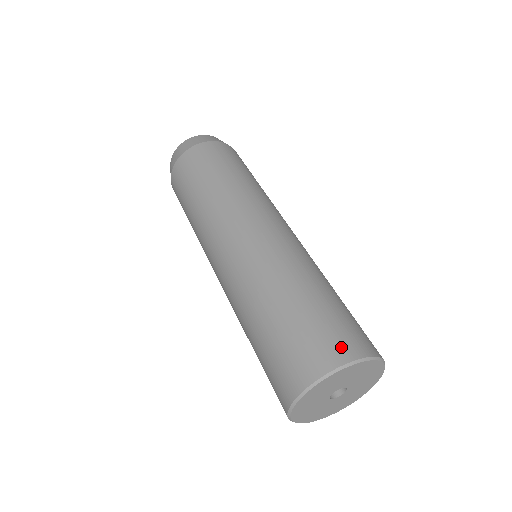
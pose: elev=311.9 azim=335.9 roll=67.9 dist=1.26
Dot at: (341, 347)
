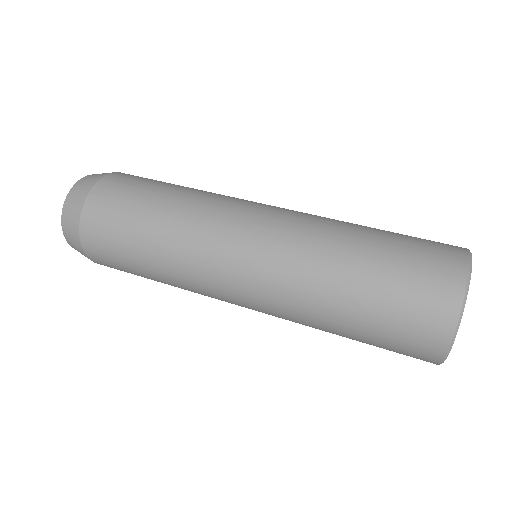
Dot at: occluded
